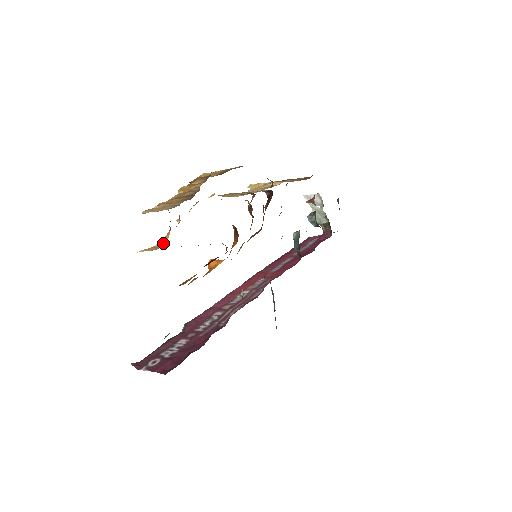
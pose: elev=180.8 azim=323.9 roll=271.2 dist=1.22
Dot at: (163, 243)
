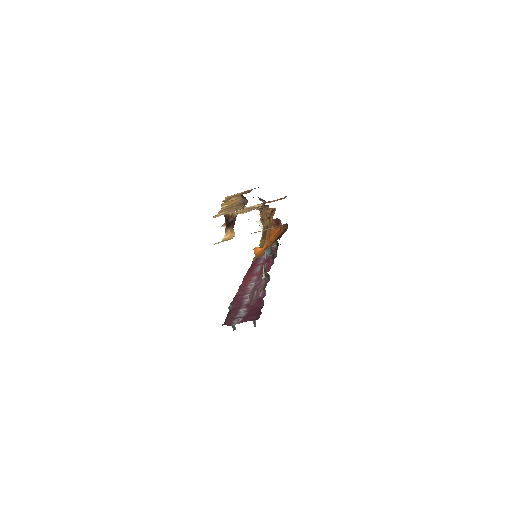
Dot at: (228, 238)
